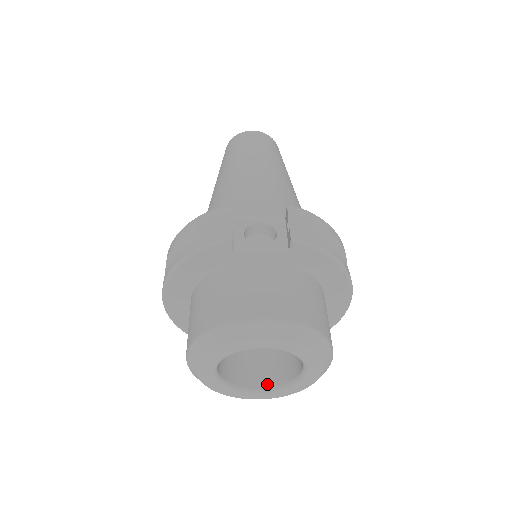
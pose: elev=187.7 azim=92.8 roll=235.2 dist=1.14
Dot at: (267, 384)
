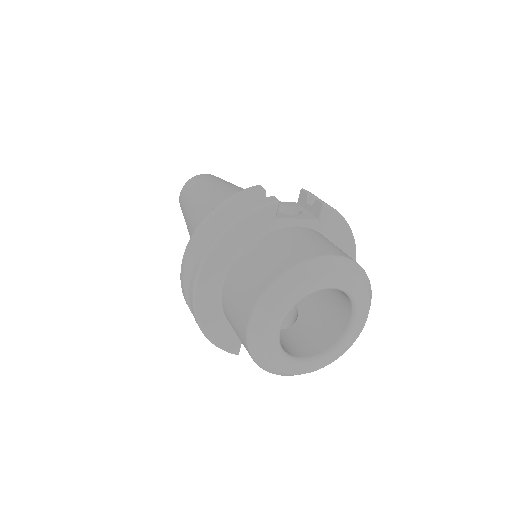
Dot at: (312, 353)
